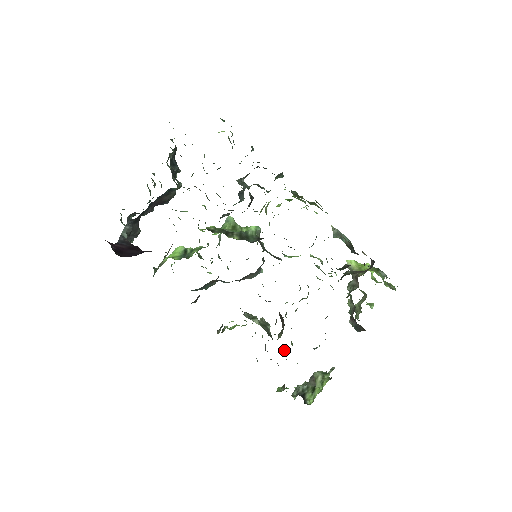
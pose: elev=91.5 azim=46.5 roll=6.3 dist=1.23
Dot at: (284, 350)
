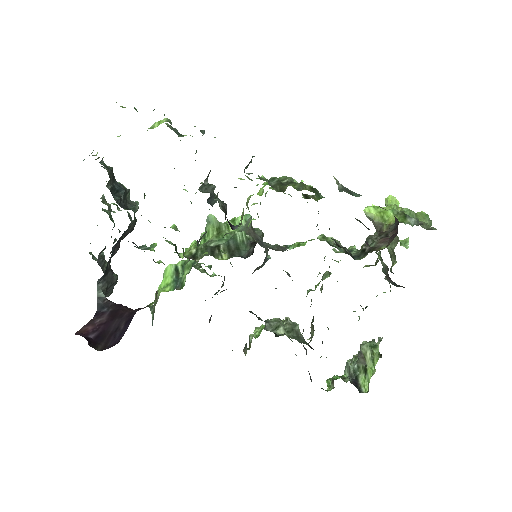
Dot at: occluded
